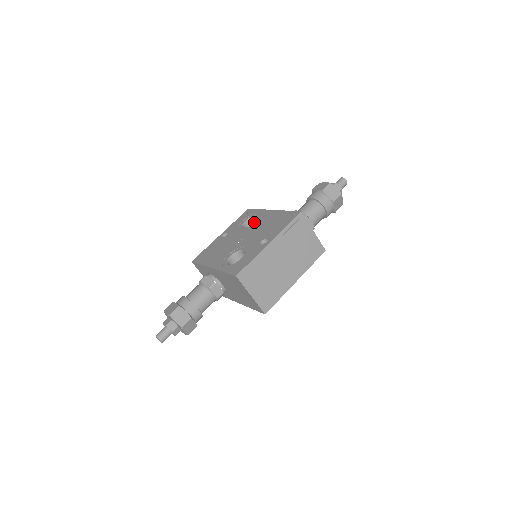
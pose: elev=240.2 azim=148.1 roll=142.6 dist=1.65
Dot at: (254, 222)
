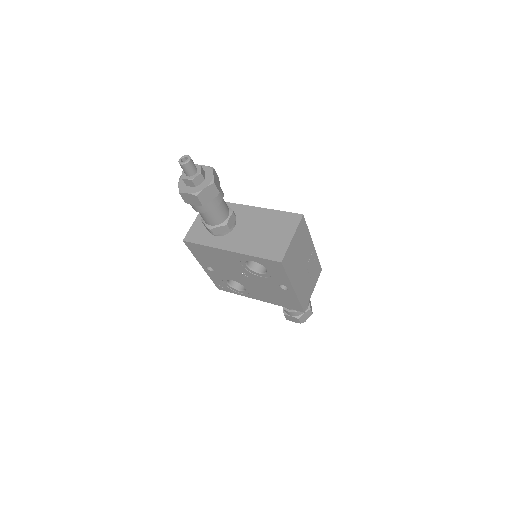
Dot at: occluded
